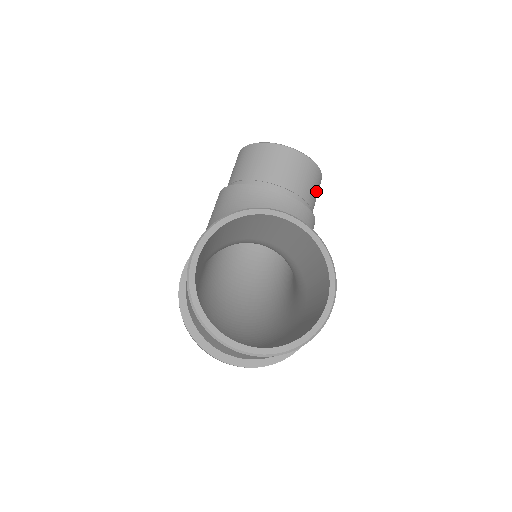
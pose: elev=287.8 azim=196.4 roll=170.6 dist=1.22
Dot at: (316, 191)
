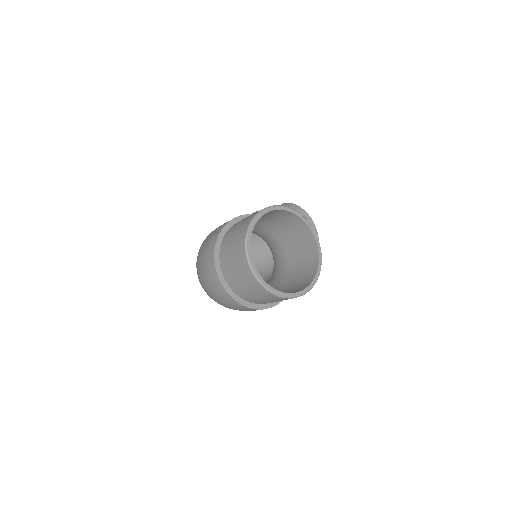
Dot at: occluded
